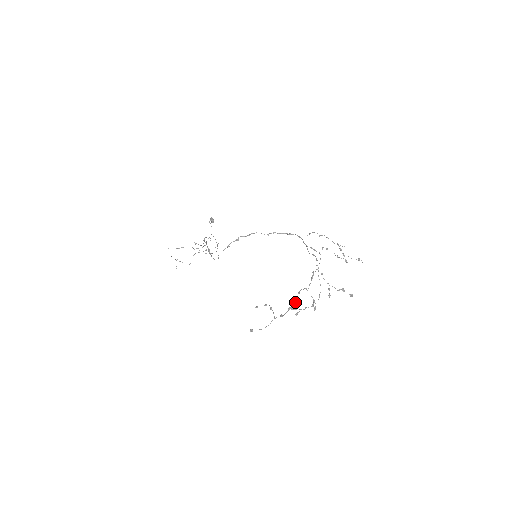
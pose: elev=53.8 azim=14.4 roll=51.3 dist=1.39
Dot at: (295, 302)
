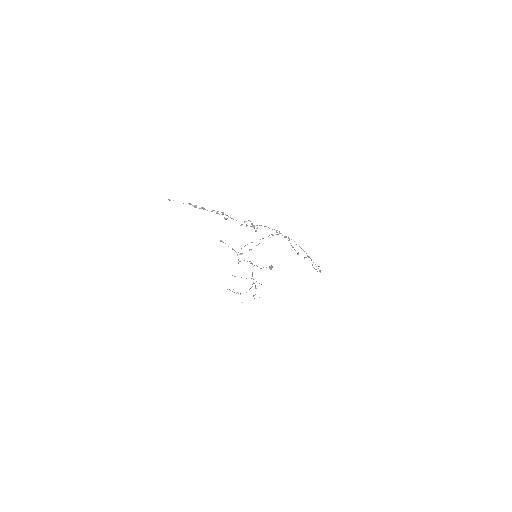
Dot at: (212, 210)
